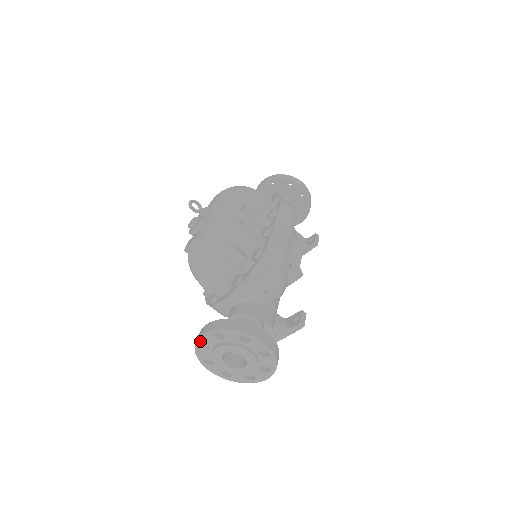
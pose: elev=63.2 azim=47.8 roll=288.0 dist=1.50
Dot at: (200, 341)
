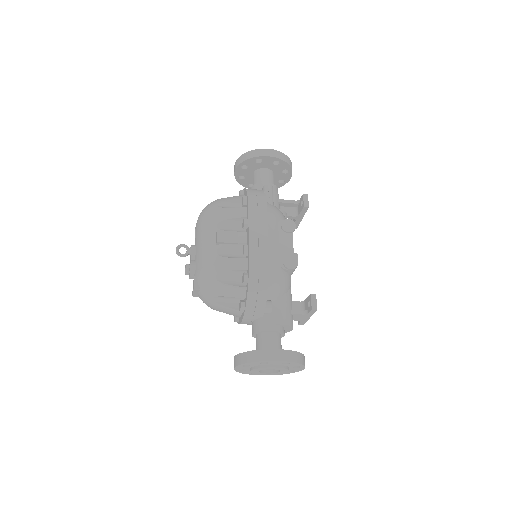
Dot at: (237, 370)
